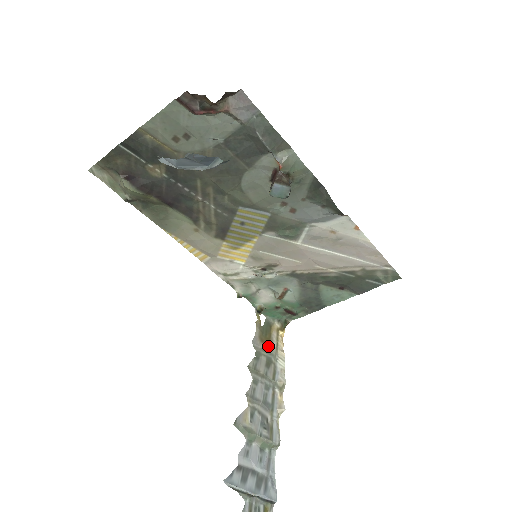
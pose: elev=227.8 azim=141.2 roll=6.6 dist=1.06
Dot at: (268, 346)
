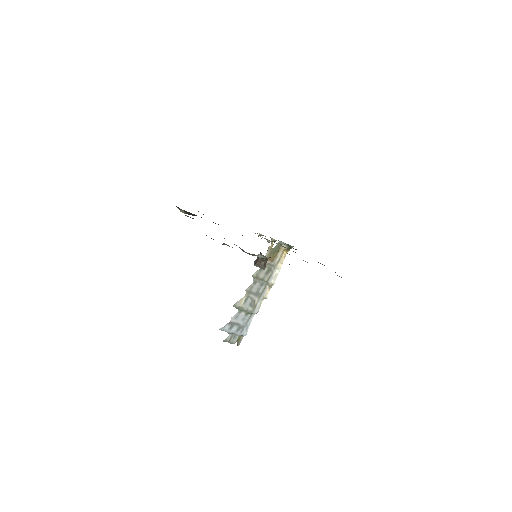
Dot at: (272, 261)
